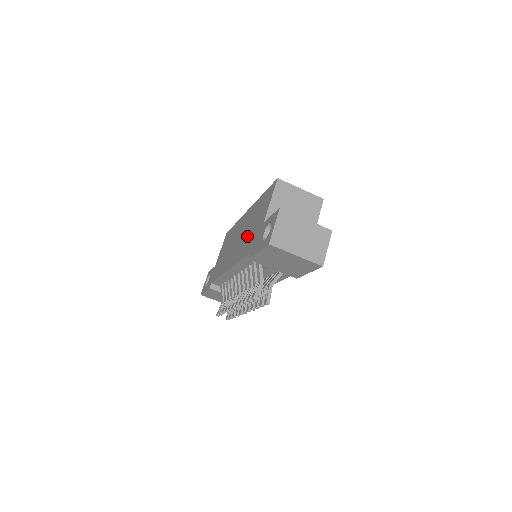
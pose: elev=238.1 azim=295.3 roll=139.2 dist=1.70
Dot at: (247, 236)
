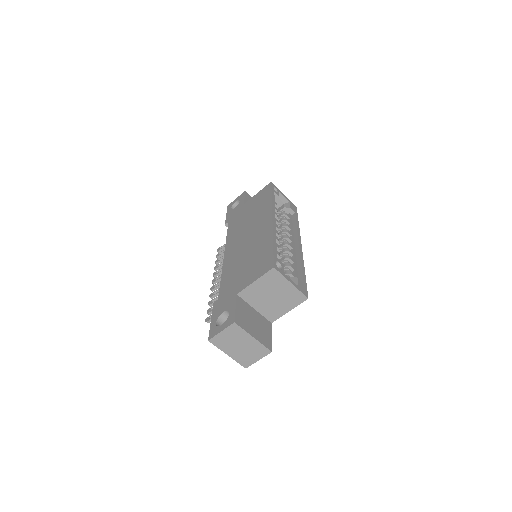
Dot at: (239, 264)
